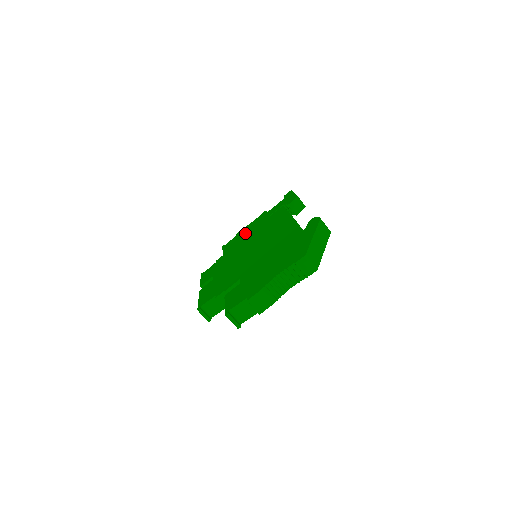
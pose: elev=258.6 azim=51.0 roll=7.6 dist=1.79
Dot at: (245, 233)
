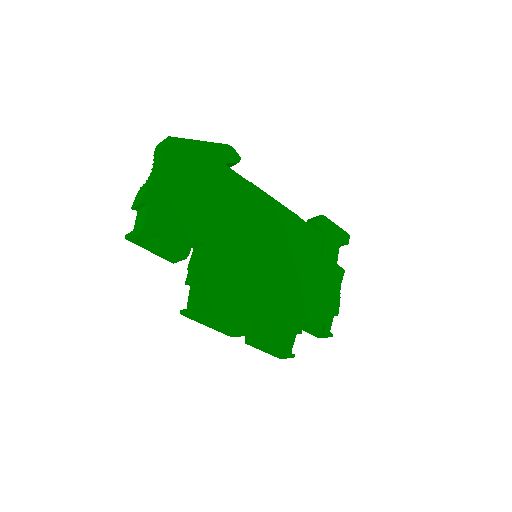
Dot at: occluded
